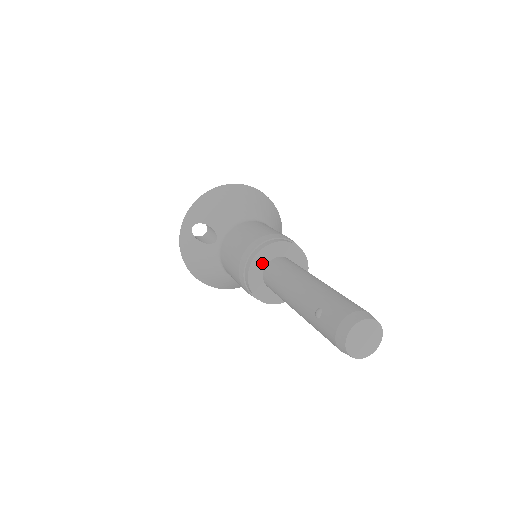
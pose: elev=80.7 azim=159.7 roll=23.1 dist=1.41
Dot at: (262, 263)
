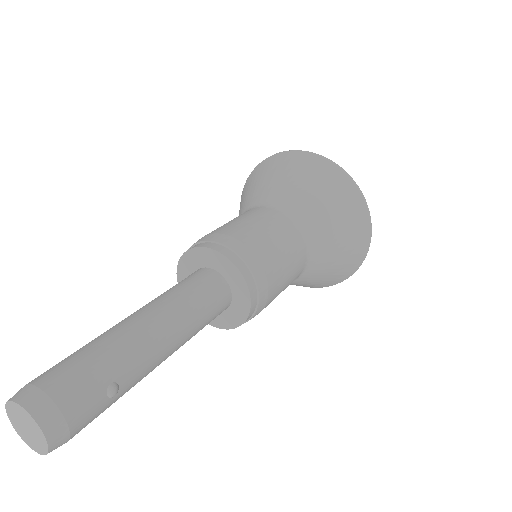
Dot at: occluded
